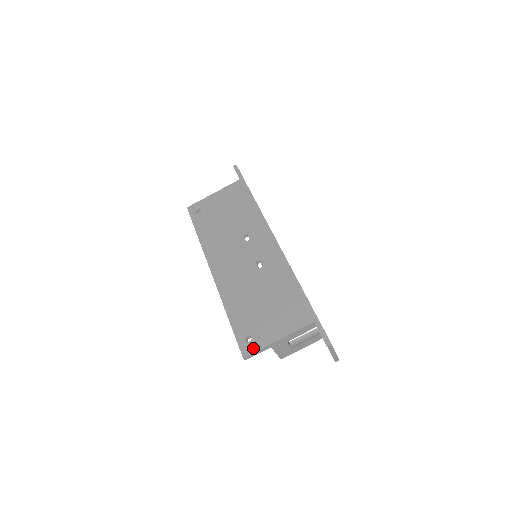
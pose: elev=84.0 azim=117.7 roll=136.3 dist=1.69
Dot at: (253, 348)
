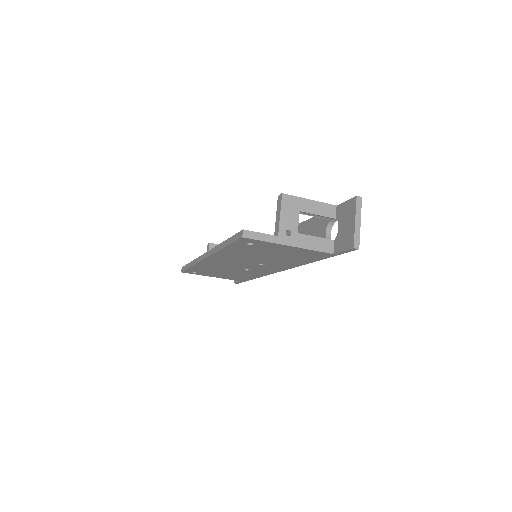
Dot at: occluded
